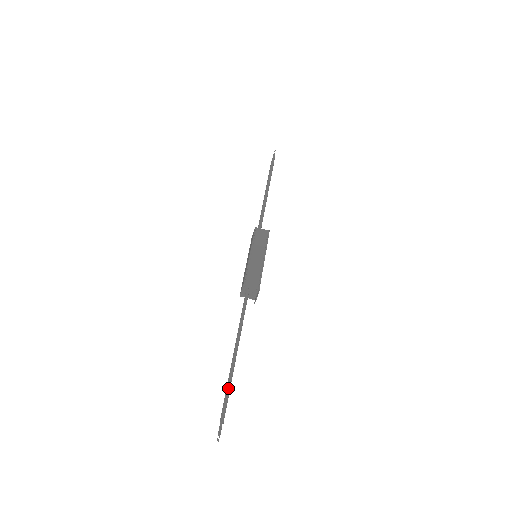
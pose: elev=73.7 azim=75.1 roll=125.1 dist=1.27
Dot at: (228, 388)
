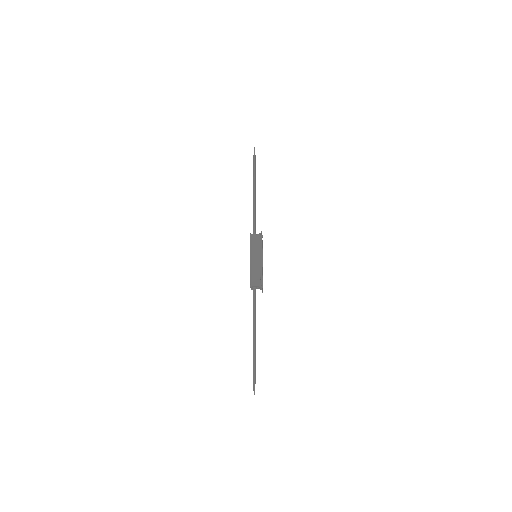
Dot at: (254, 362)
